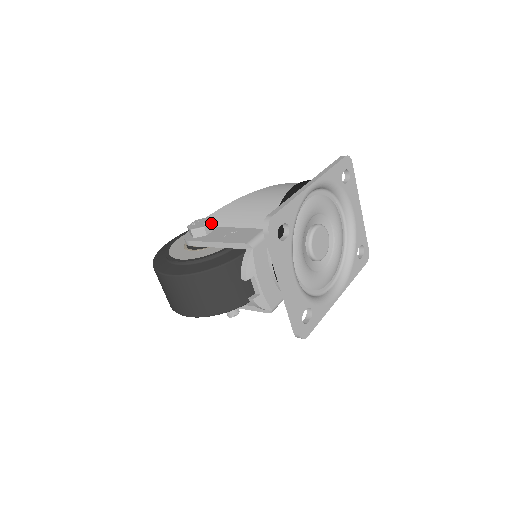
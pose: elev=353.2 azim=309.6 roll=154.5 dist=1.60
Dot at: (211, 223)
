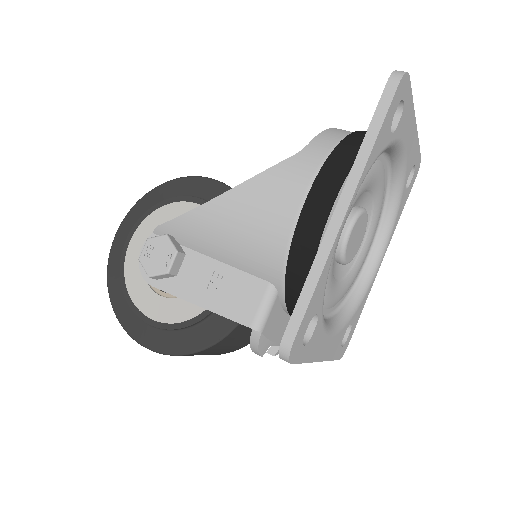
Dot at: (176, 257)
